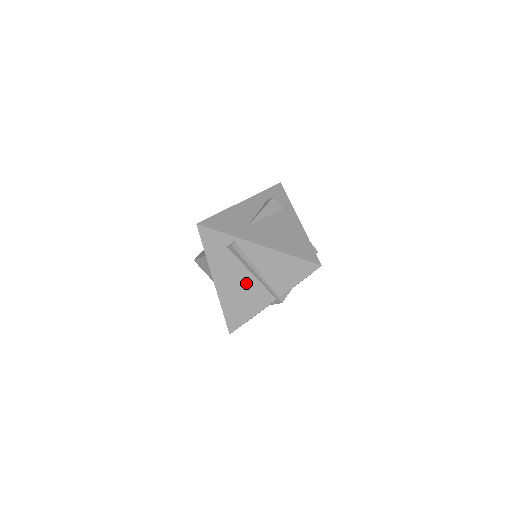
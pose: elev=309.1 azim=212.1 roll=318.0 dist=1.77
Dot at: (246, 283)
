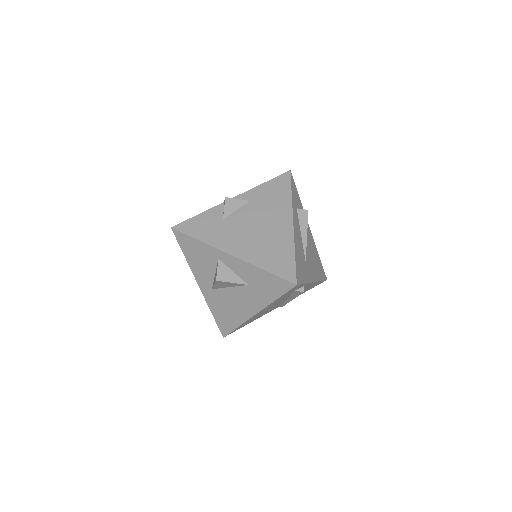
Dot at: (276, 305)
